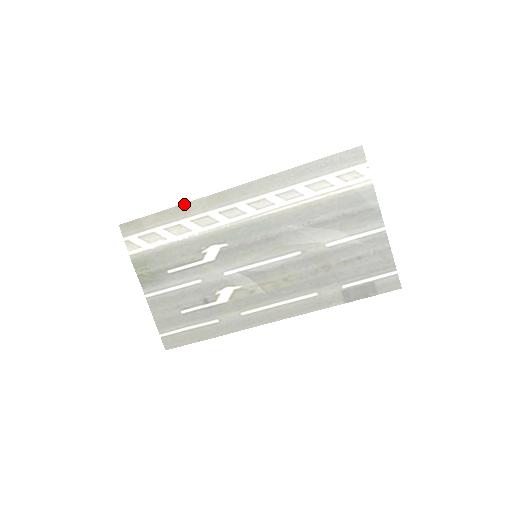
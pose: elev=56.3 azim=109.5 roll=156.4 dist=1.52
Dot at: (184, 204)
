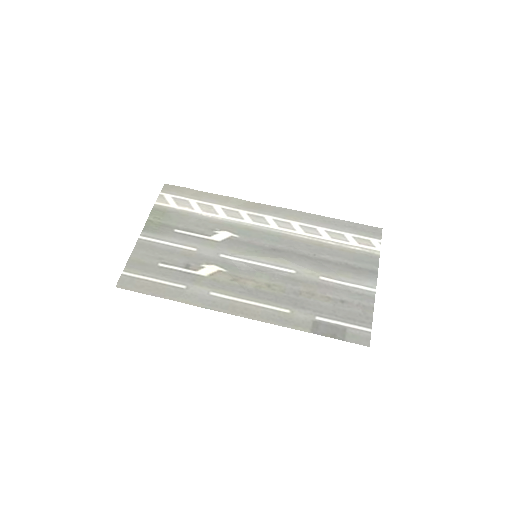
Dot at: (226, 196)
